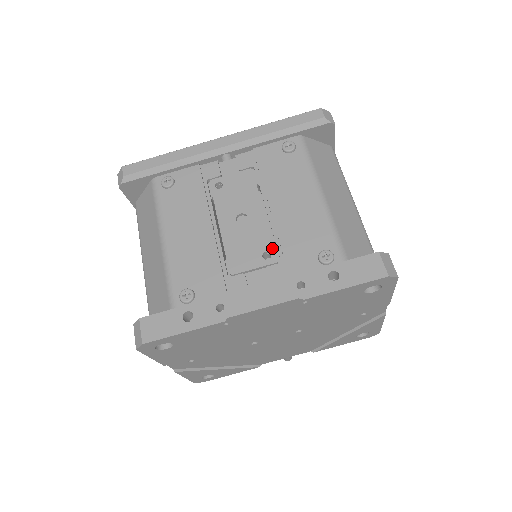
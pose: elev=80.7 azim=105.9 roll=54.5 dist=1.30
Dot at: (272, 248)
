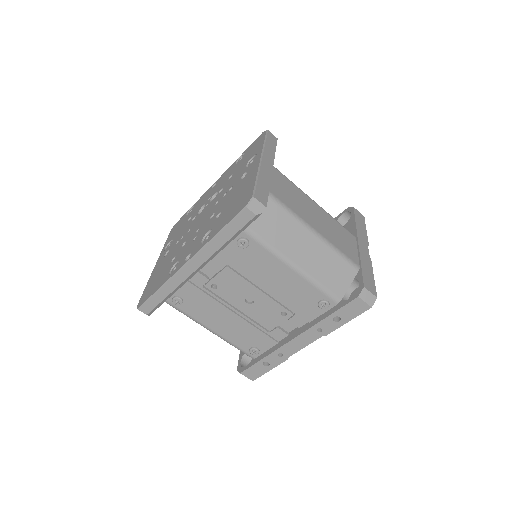
Dot at: (284, 309)
